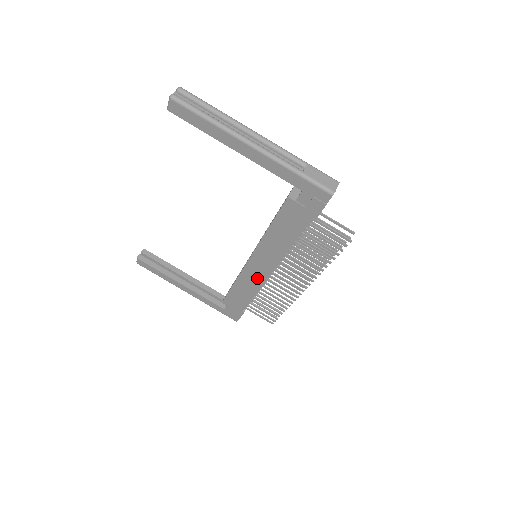
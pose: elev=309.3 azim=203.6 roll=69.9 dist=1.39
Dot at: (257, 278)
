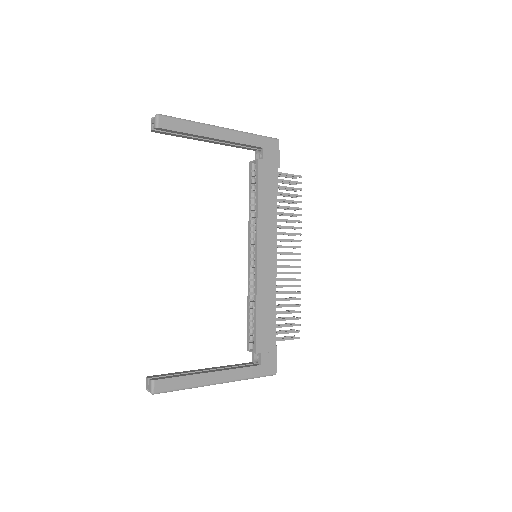
Dot at: (270, 275)
